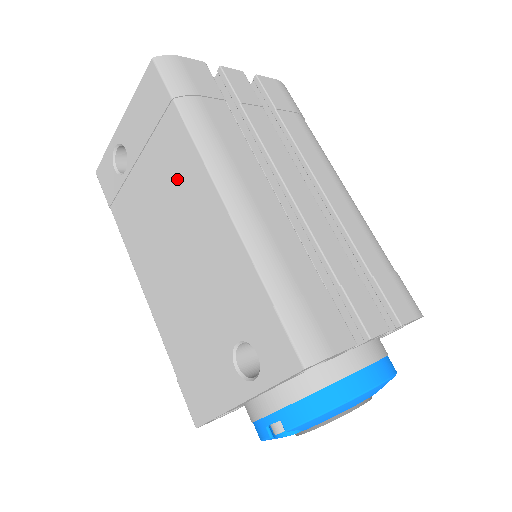
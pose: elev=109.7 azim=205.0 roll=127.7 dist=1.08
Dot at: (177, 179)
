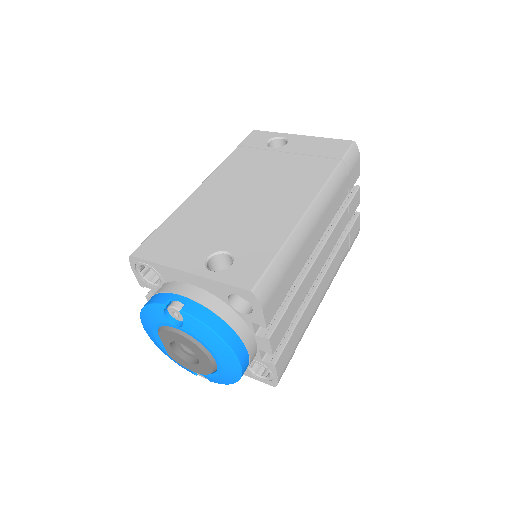
Dot at: (297, 179)
